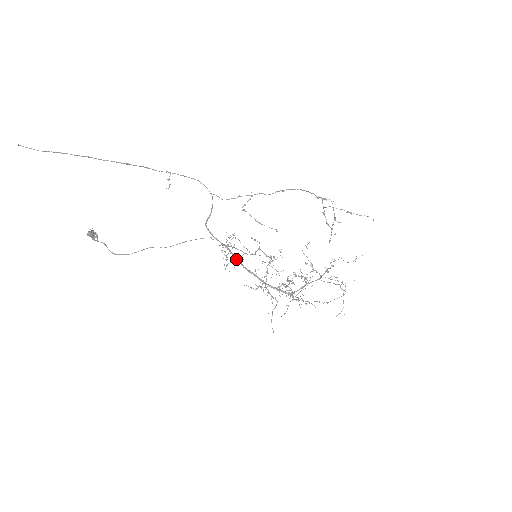
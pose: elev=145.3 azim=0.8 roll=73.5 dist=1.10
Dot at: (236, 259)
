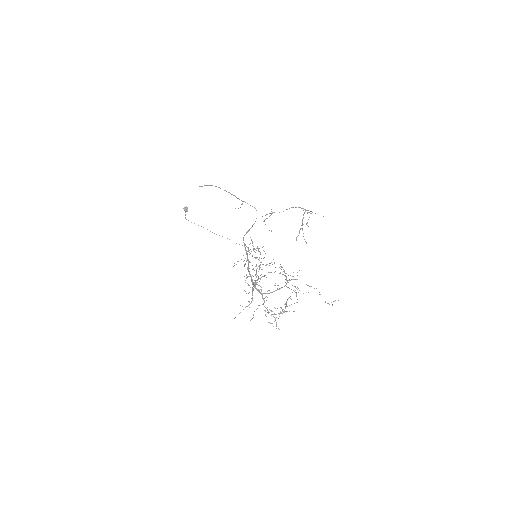
Dot at: (248, 264)
